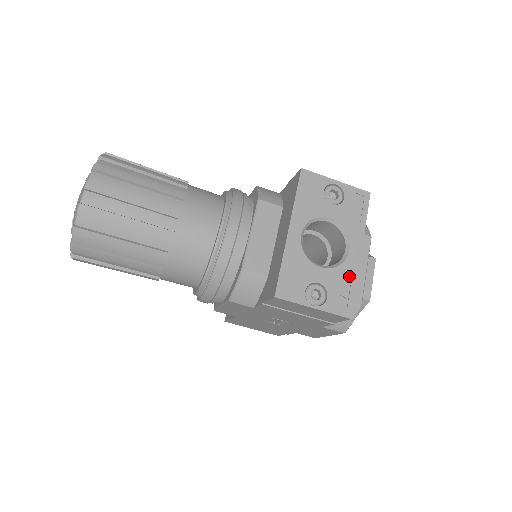
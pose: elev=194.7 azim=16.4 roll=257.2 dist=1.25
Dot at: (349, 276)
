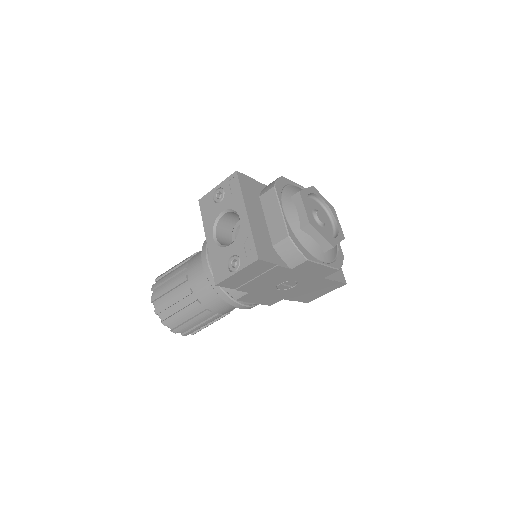
Dot at: (246, 234)
